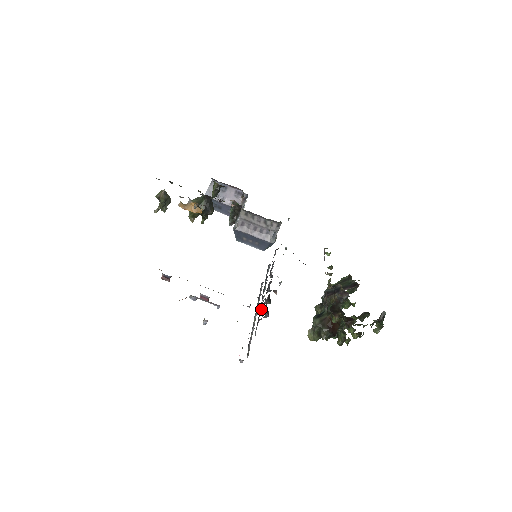
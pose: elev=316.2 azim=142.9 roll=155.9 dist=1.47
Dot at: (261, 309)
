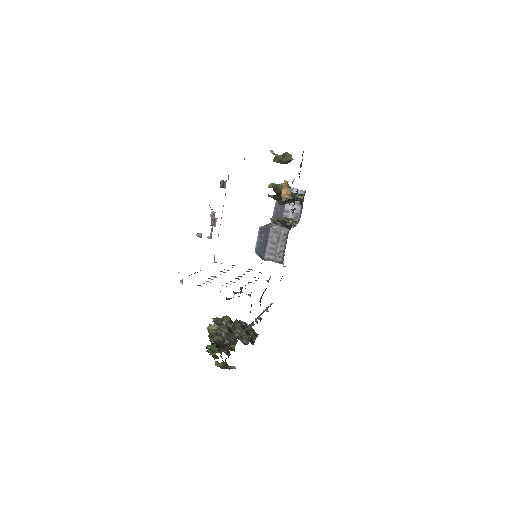
Dot at: (226, 286)
